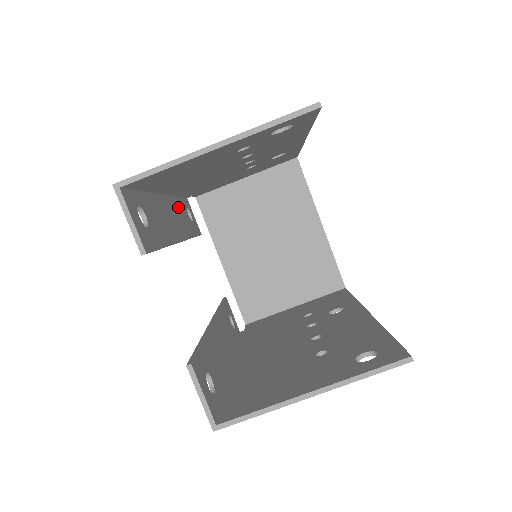
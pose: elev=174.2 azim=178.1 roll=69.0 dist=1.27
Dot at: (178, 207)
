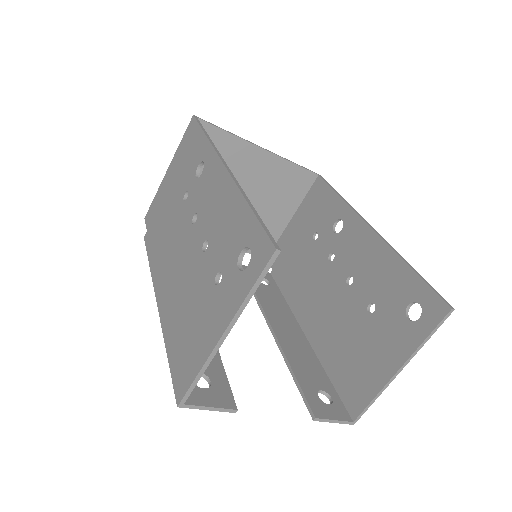
Dot at: occluded
